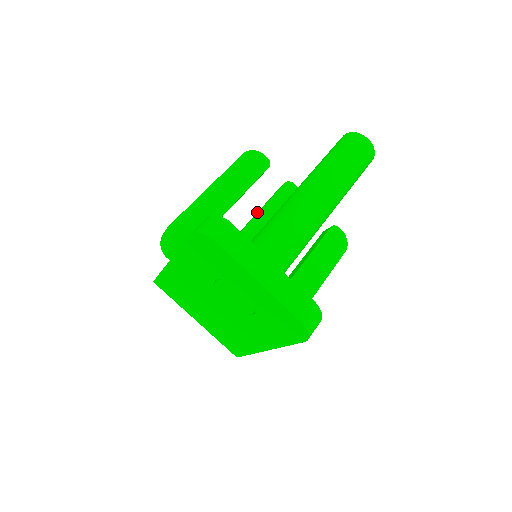
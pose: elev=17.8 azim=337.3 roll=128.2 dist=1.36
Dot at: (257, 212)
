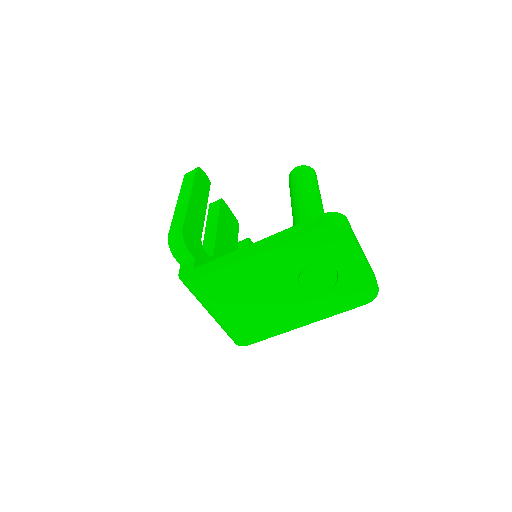
Dot at: (209, 223)
